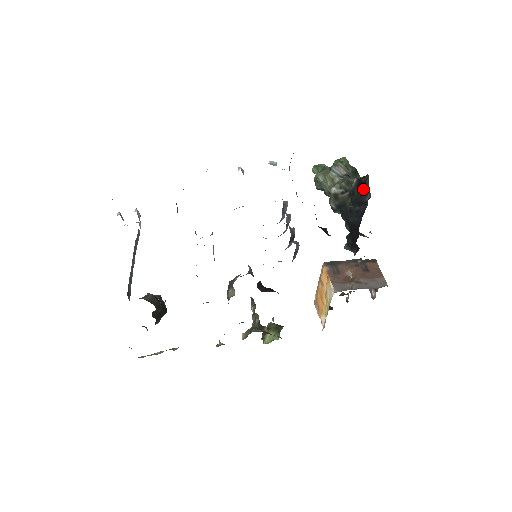
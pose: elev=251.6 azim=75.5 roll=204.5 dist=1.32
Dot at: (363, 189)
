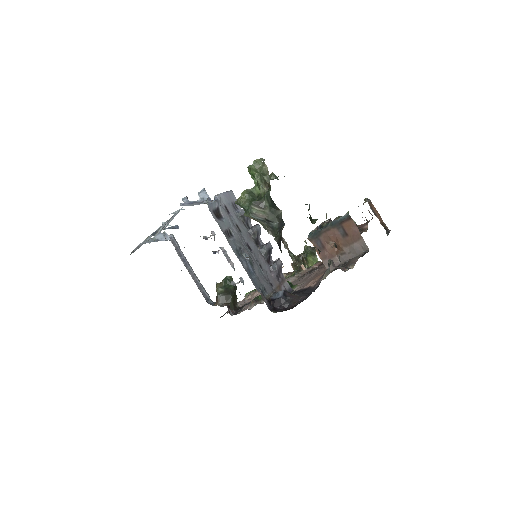
Dot at: occluded
